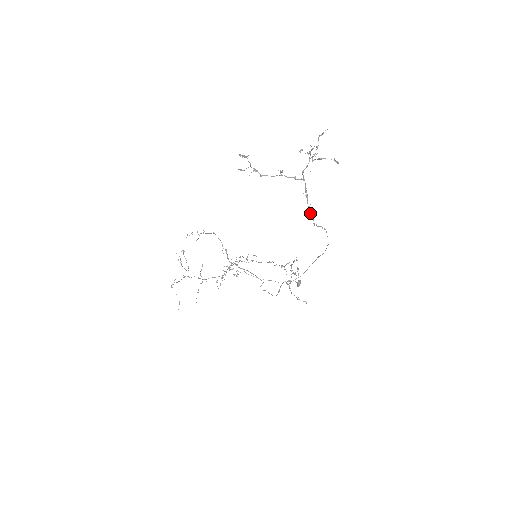
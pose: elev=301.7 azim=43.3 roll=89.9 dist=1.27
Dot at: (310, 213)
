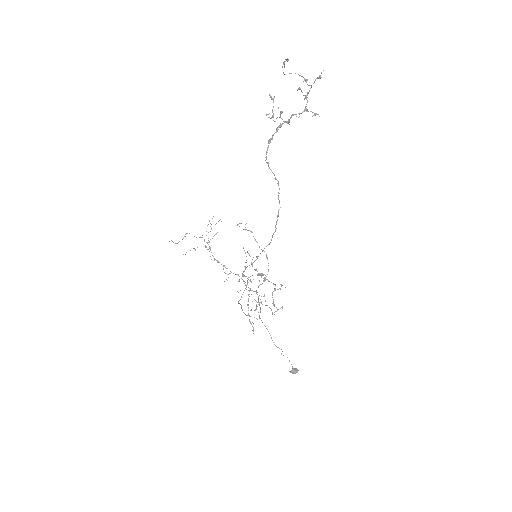
Dot at: occluded
